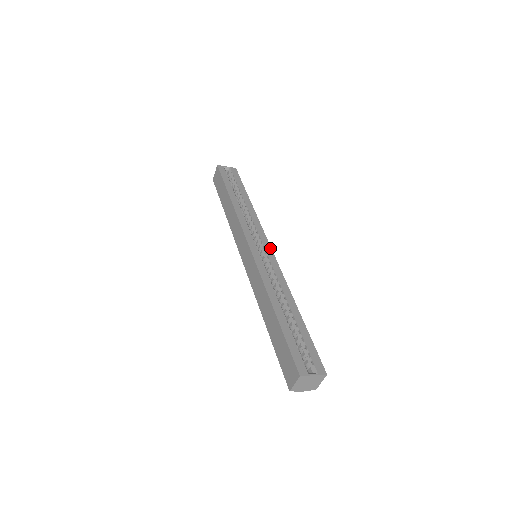
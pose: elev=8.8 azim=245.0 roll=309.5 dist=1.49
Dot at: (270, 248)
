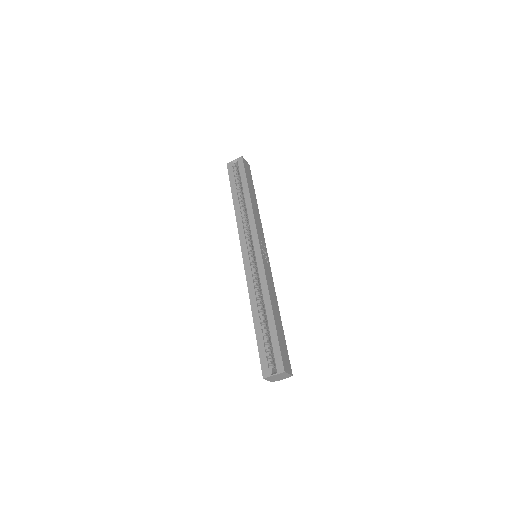
Dot at: (259, 249)
